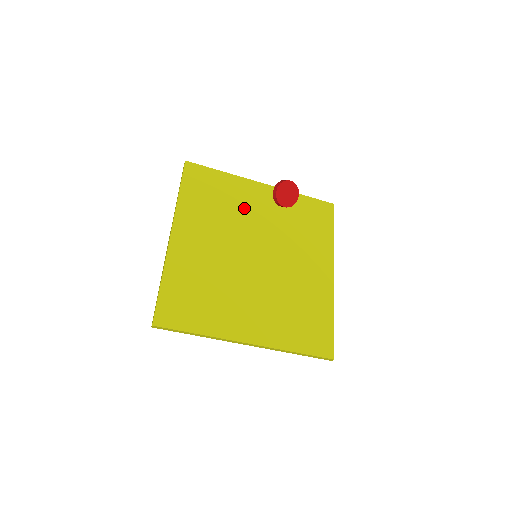
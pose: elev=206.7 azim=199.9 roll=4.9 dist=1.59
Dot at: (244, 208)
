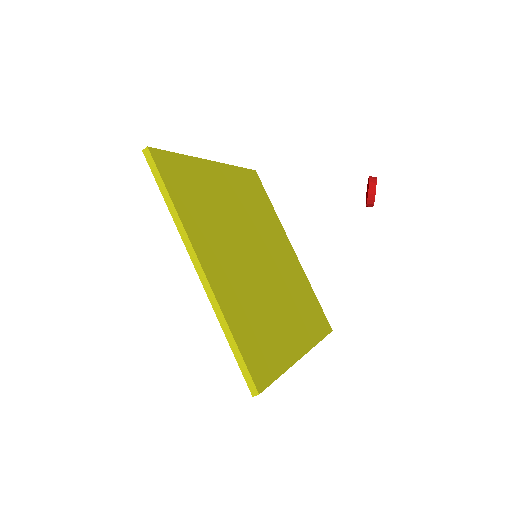
Dot at: (221, 200)
